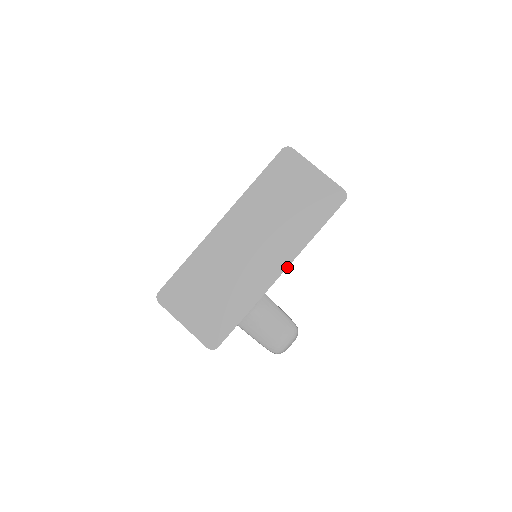
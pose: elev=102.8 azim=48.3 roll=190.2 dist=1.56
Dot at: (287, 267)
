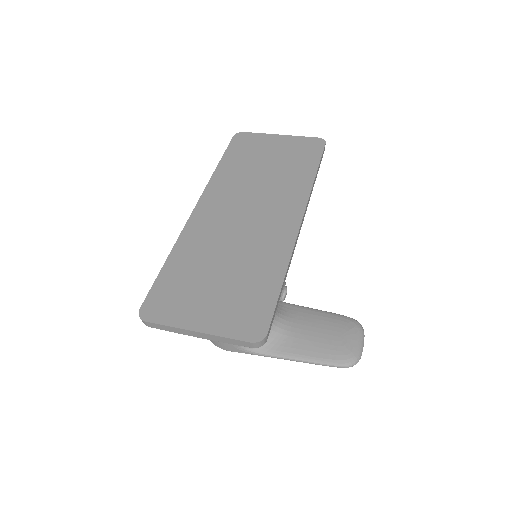
Dot at: (304, 212)
